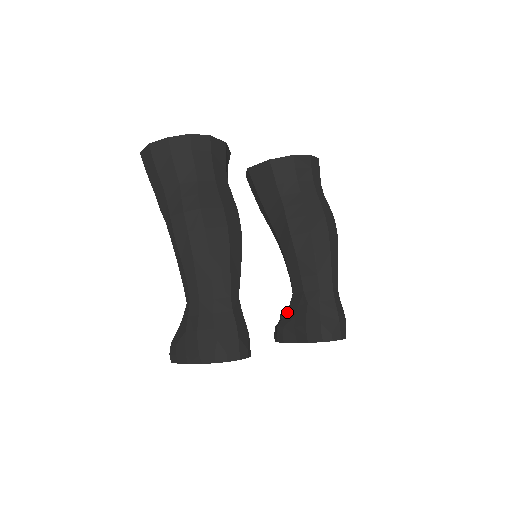
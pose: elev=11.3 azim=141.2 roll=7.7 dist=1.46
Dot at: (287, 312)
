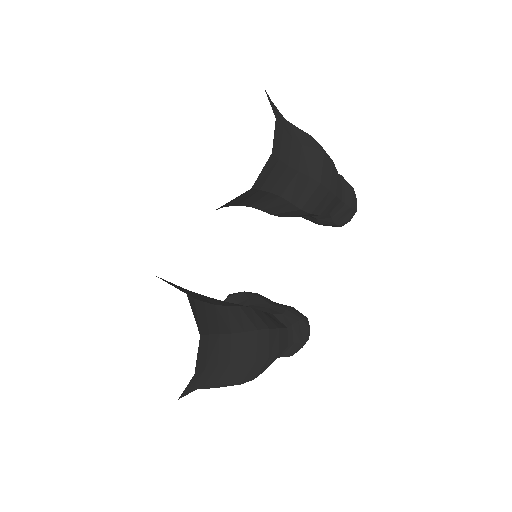
Dot at: occluded
